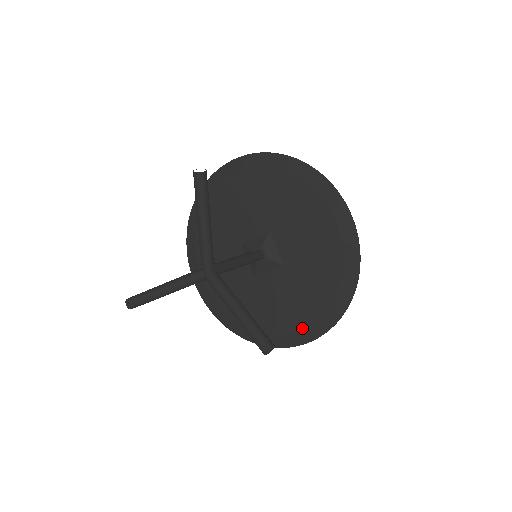
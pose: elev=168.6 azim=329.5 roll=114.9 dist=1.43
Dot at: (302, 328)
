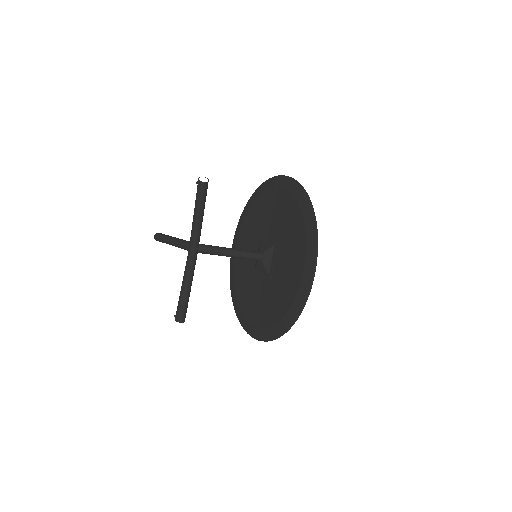
Dot at: (257, 327)
